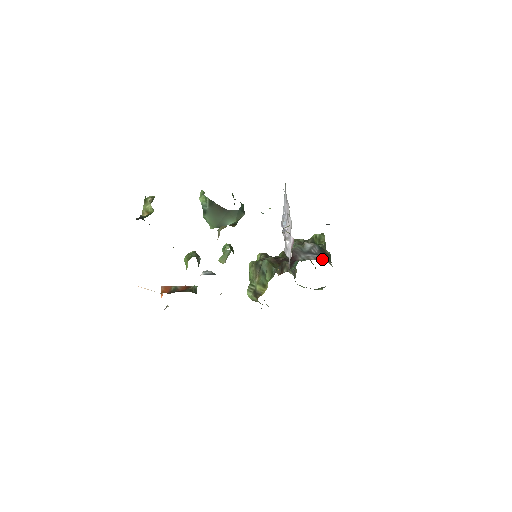
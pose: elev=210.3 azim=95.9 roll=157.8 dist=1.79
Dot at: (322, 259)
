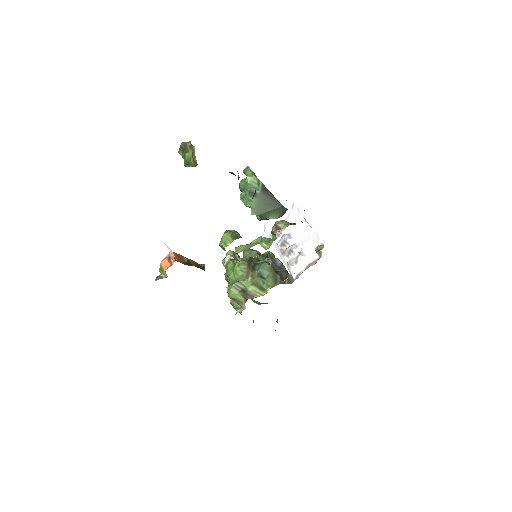
Dot at: occluded
